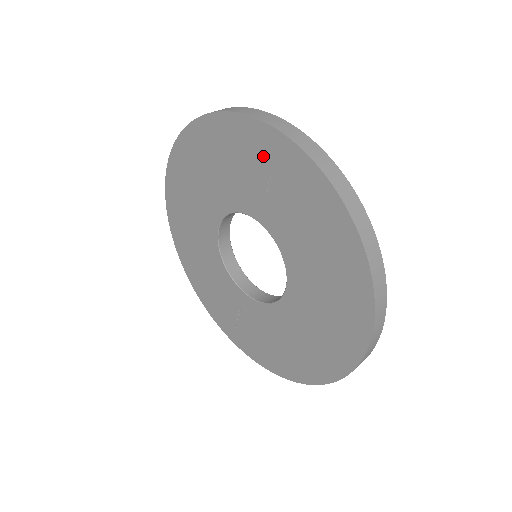
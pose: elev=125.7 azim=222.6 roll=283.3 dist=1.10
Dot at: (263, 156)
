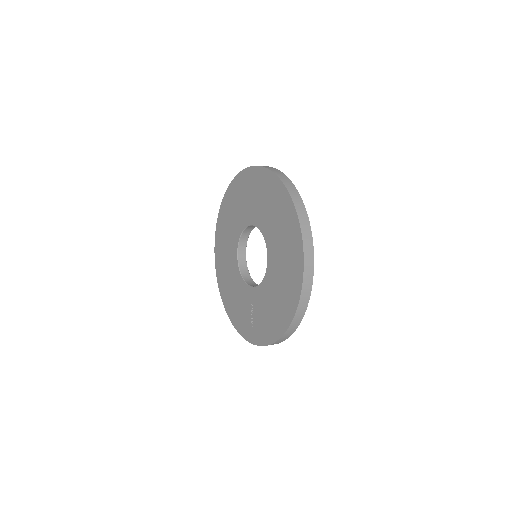
Dot at: (248, 185)
